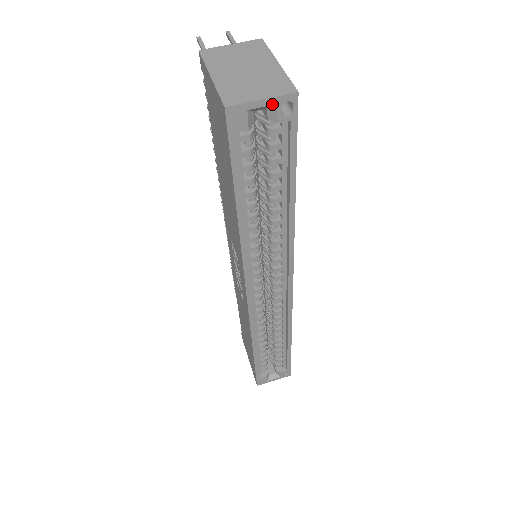
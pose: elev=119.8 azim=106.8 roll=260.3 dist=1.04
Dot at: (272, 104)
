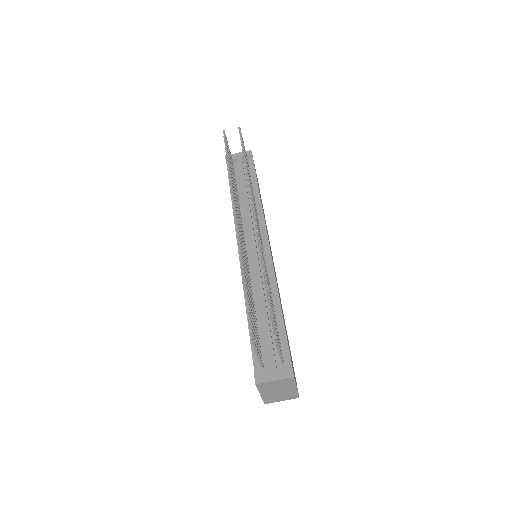
Dot at: occluded
